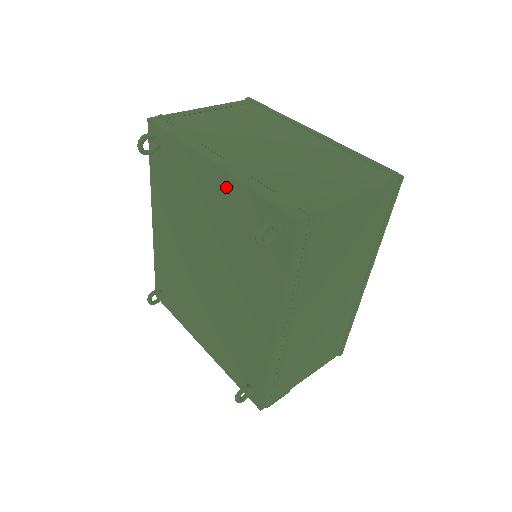
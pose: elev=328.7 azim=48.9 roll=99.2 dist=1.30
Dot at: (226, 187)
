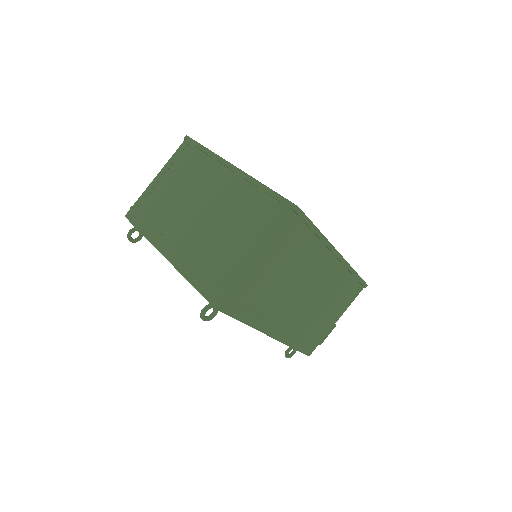
Dot at: occluded
